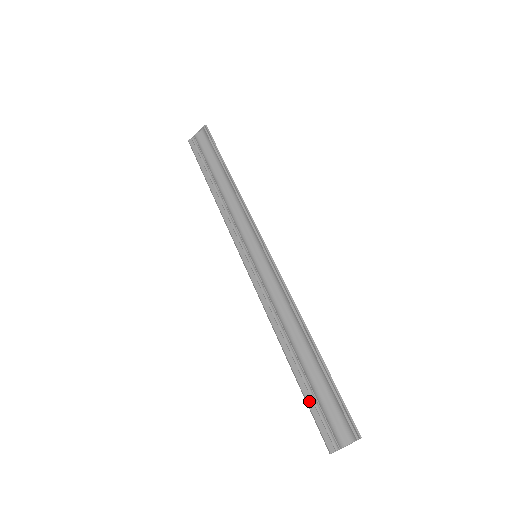
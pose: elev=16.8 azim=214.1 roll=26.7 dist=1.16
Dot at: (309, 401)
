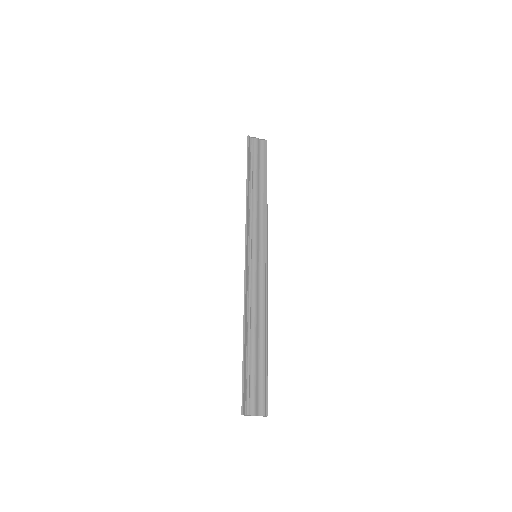
Dot at: (245, 373)
